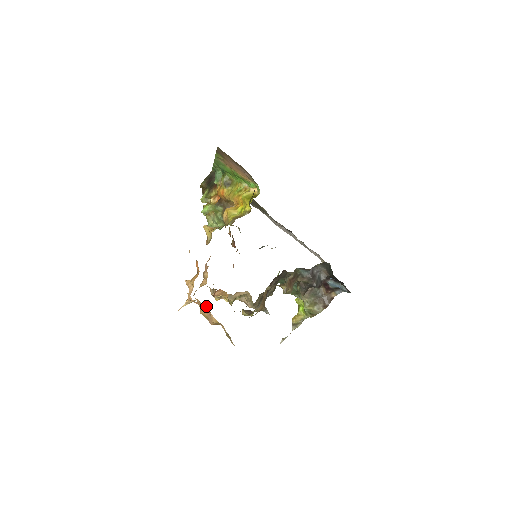
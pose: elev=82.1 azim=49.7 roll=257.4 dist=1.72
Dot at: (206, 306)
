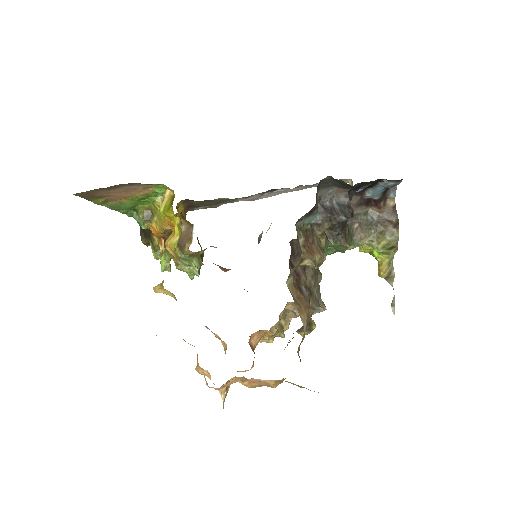
Dot at: (240, 378)
